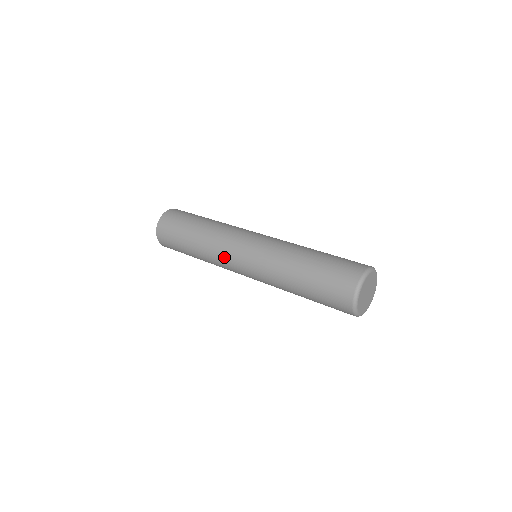
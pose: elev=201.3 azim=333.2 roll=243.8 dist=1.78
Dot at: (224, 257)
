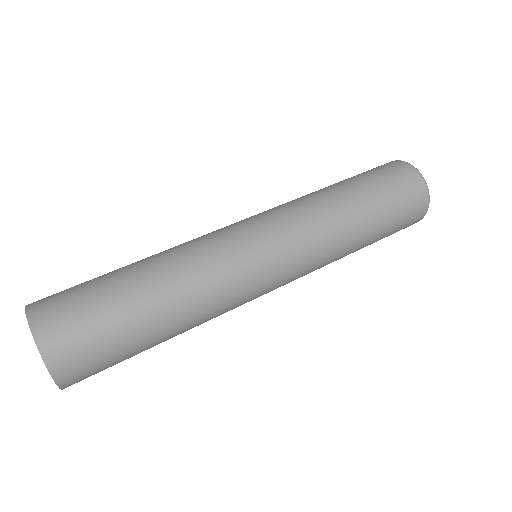
Dot at: (240, 305)
